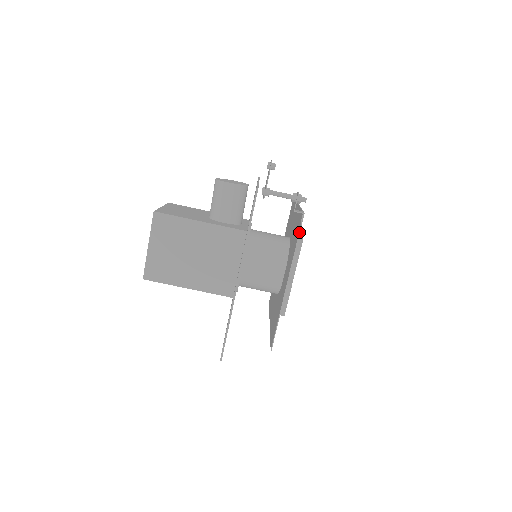
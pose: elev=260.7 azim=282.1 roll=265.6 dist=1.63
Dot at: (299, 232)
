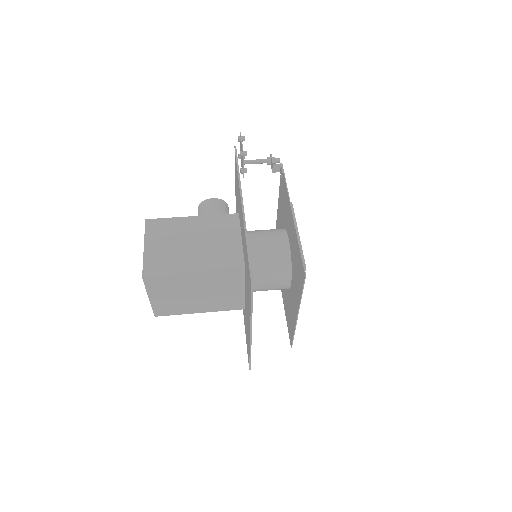
Dot at: (284, 176)
